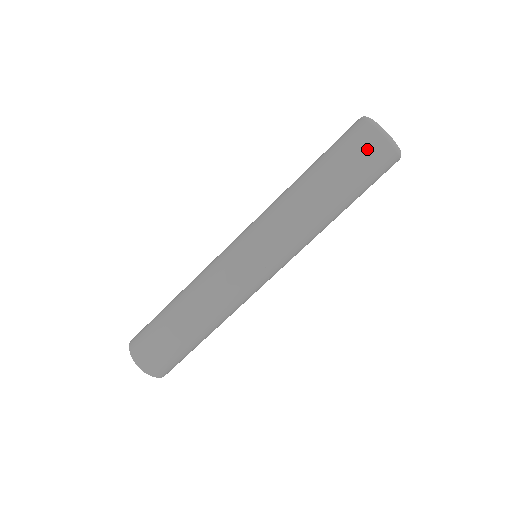
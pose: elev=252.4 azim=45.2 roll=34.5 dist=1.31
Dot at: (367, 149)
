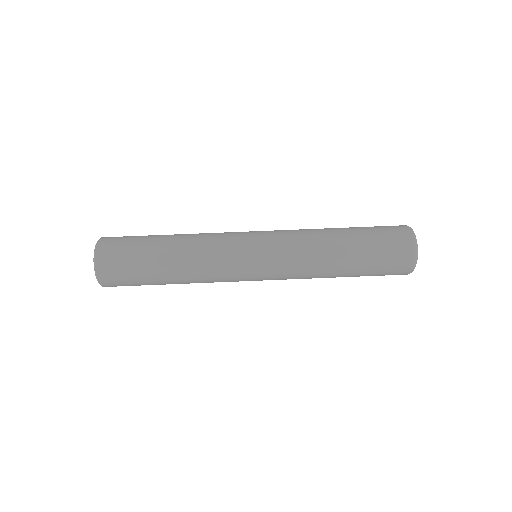
Dot at: (395, 233)
